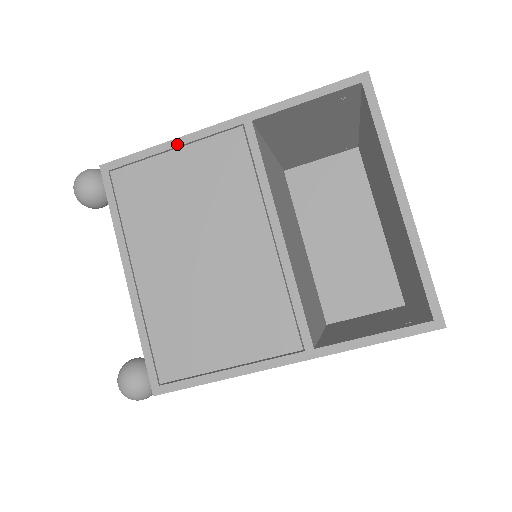
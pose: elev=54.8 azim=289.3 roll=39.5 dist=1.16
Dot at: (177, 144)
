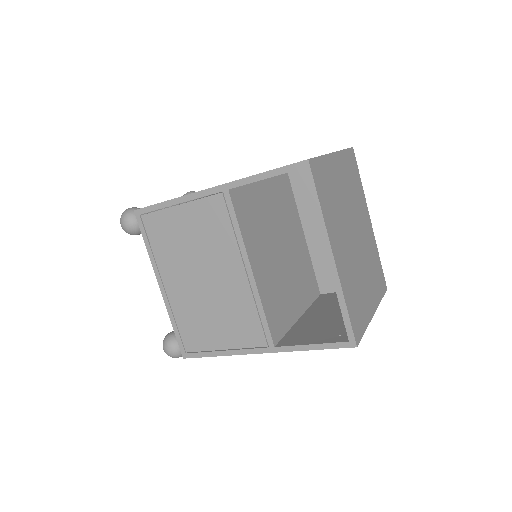
Dot at: (181, 201)
